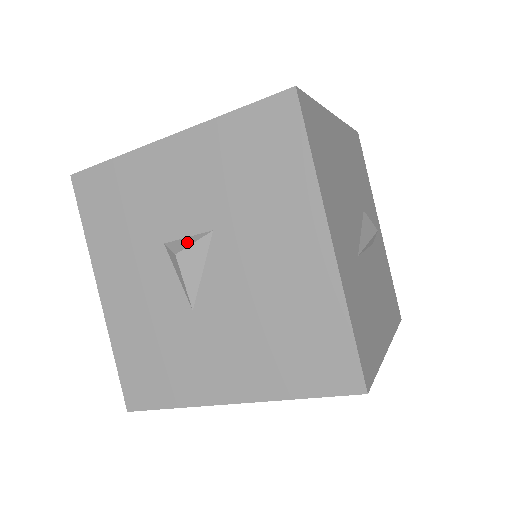
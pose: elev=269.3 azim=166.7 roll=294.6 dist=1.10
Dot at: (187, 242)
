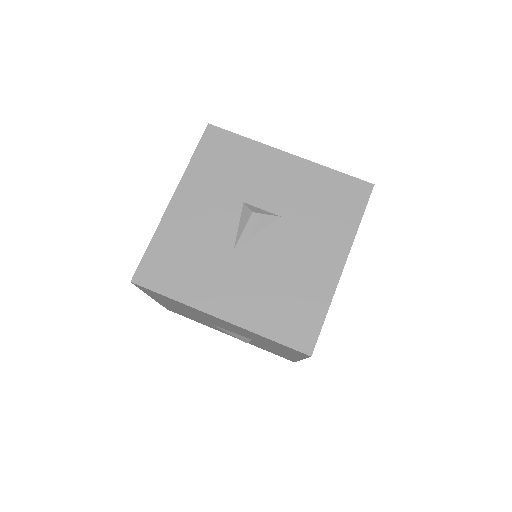
Dot at: (262, 211)
